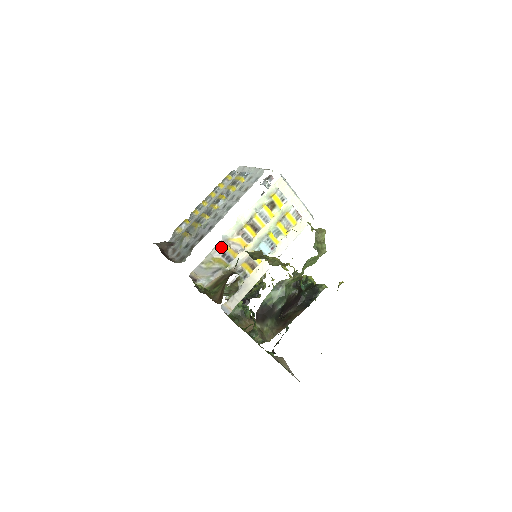
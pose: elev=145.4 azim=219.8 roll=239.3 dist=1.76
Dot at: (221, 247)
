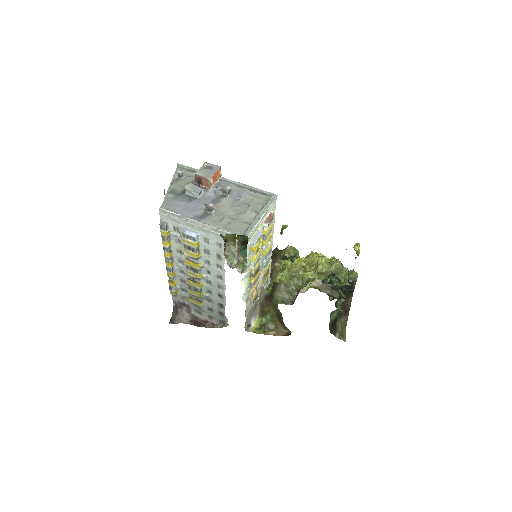
Dot at: (249, 304)
